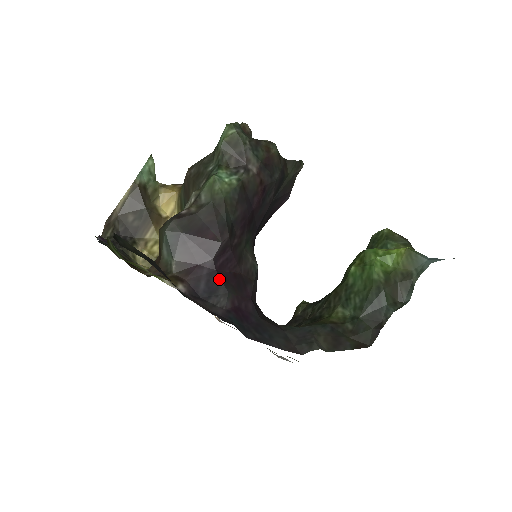
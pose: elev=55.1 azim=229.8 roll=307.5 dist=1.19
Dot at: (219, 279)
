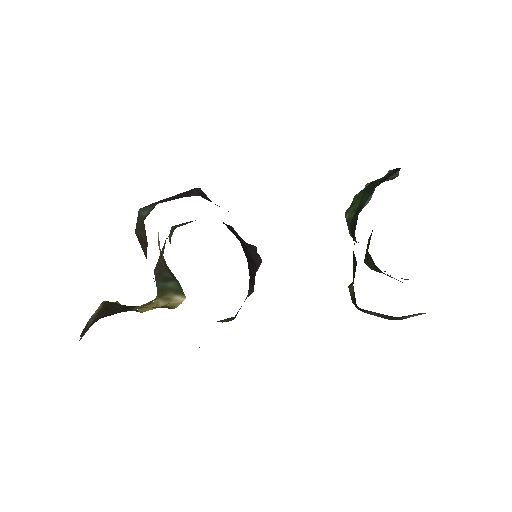
Dot at: occluded
